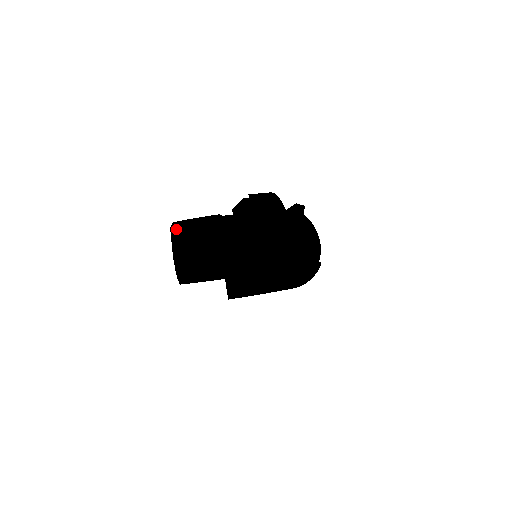
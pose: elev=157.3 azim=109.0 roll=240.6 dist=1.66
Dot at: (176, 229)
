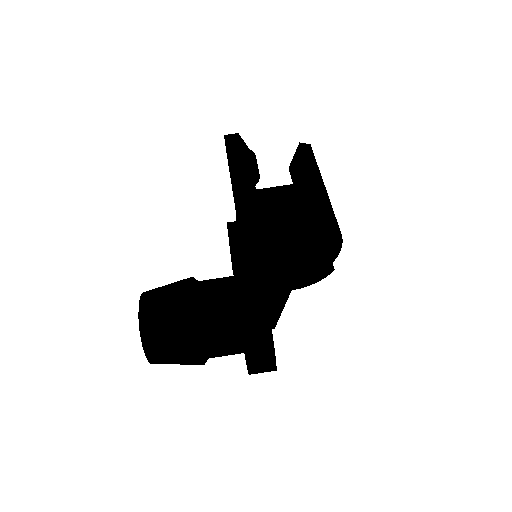
Dot at: (141, 341)
